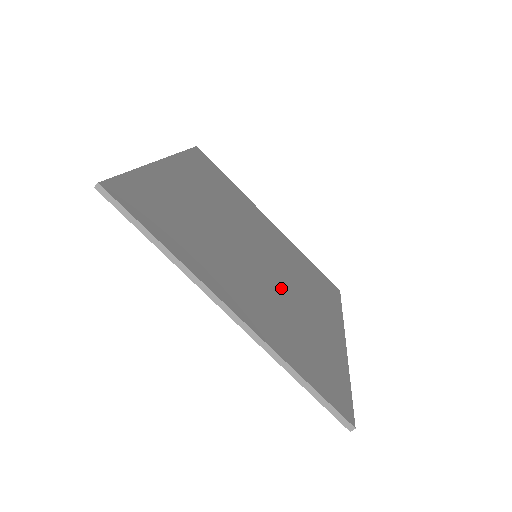
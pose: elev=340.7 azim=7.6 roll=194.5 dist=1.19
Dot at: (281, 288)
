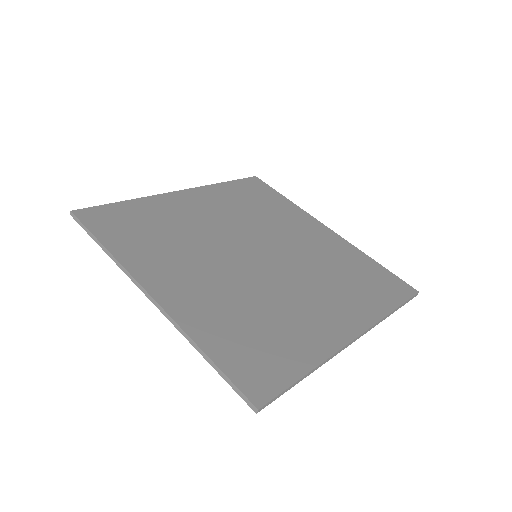
Dot at: (294, 258)
